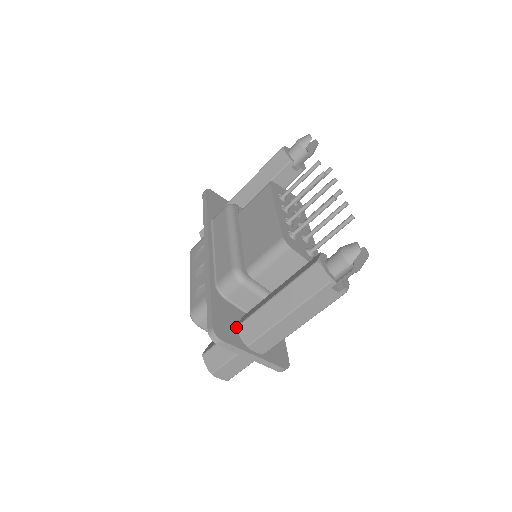
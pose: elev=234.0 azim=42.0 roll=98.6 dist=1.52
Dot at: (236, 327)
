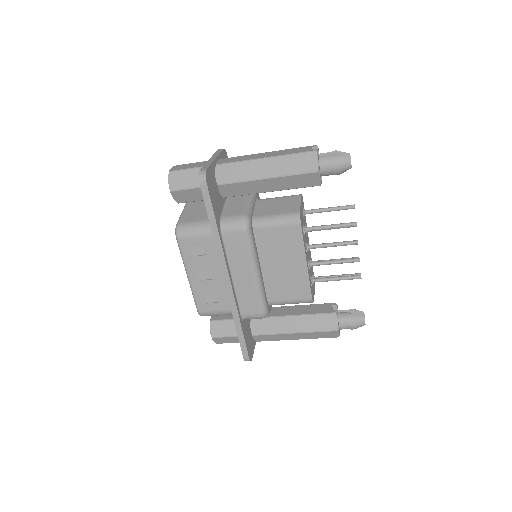
Dot at: (251, 334)
